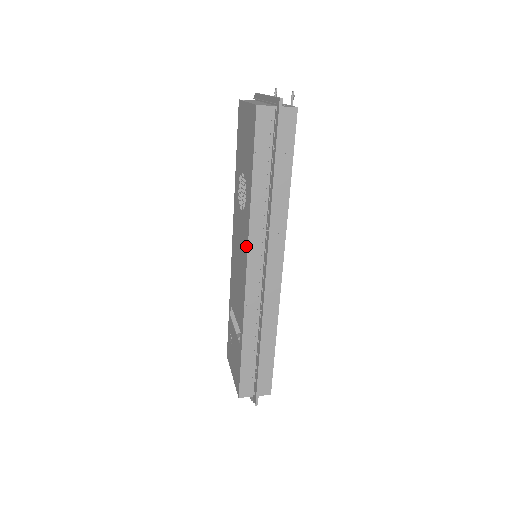
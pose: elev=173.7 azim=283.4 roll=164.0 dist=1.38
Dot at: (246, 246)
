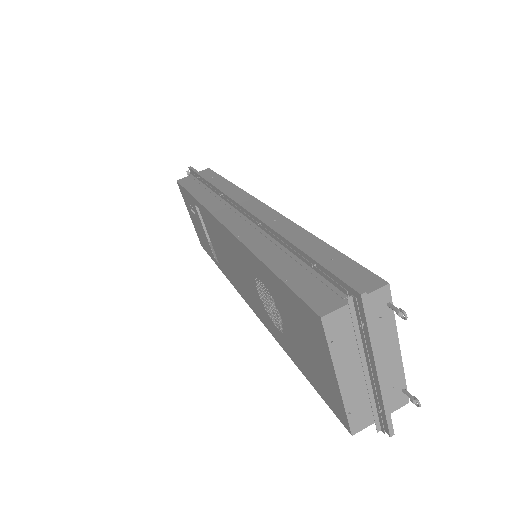
Dot at: (257, 314)
